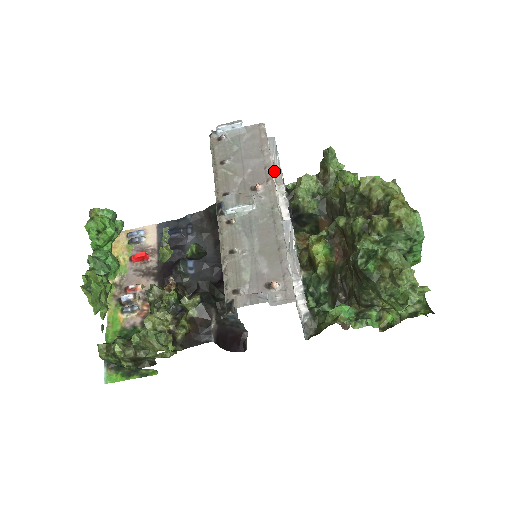
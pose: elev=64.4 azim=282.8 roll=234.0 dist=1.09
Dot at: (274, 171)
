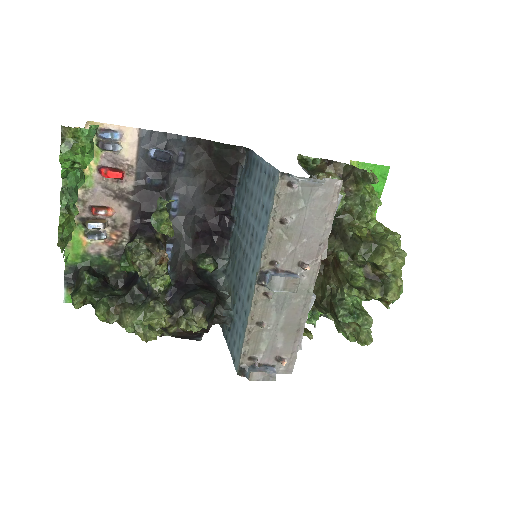
Dot at: (325, 242)
